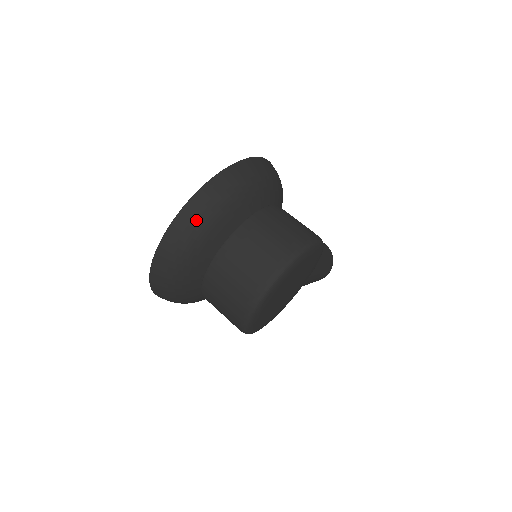
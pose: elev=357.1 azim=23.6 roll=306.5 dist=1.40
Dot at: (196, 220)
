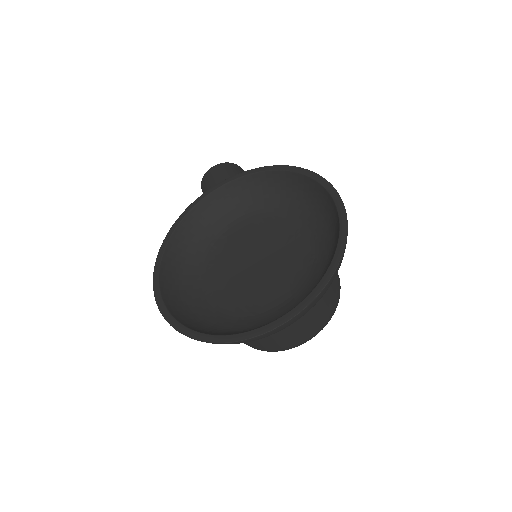
Dot at: occluded
